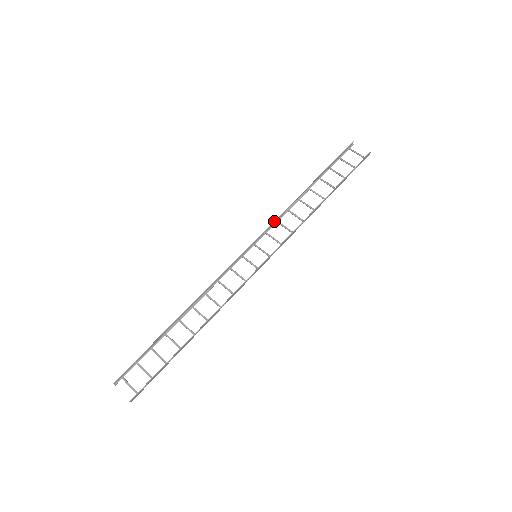
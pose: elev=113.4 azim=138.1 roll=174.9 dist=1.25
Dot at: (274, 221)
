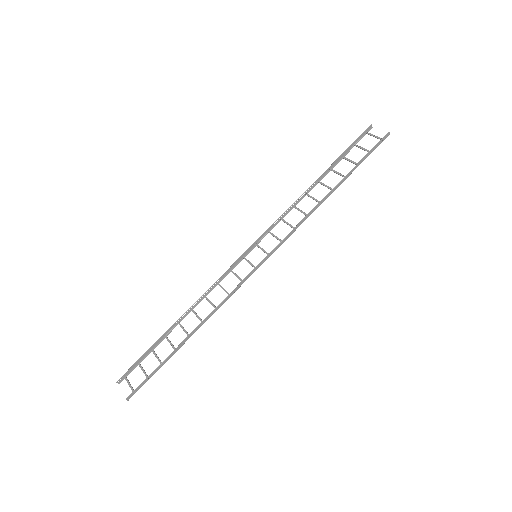
Dot at: (277, 219)
